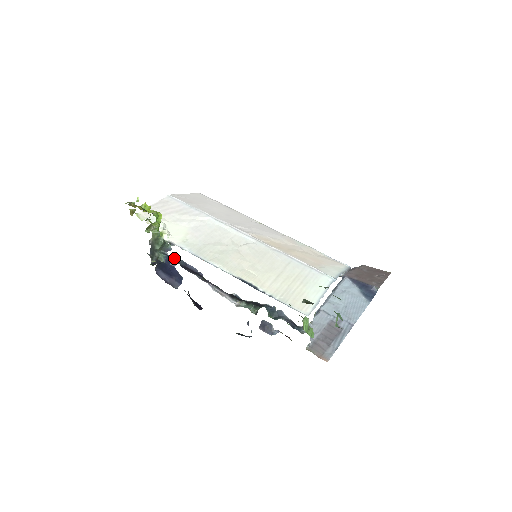
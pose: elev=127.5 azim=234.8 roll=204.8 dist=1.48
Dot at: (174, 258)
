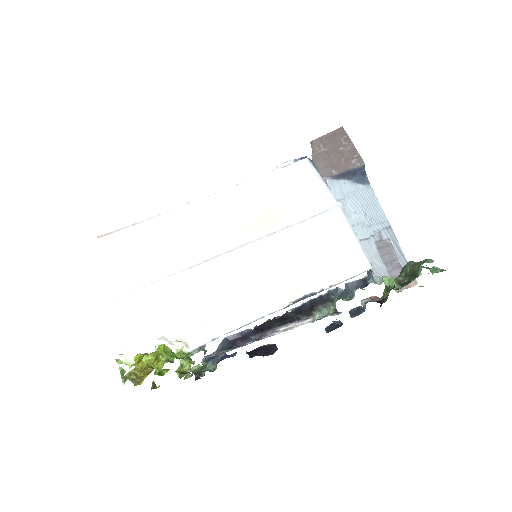
Dot at: (216, 351)
